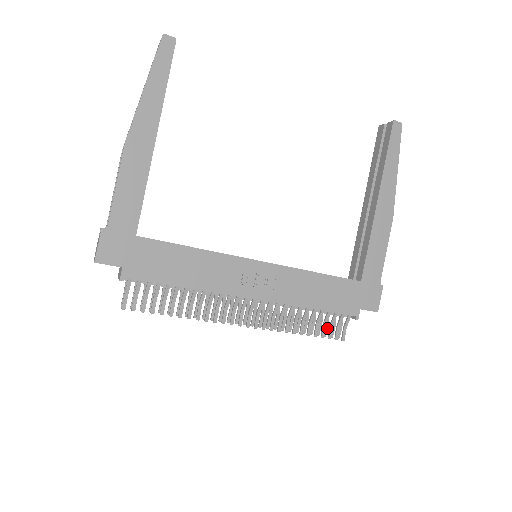
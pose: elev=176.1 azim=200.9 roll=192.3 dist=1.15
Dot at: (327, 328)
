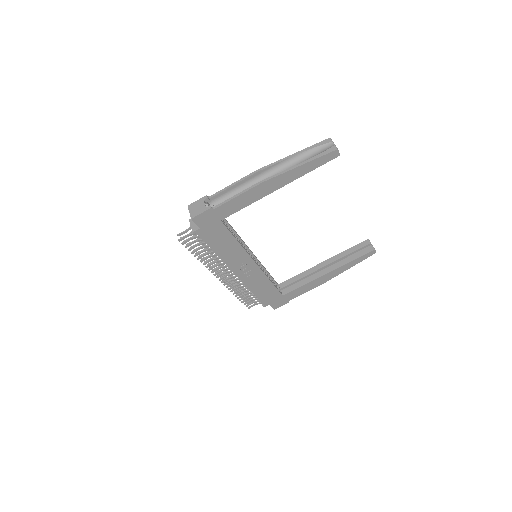
Dot at: occluded
